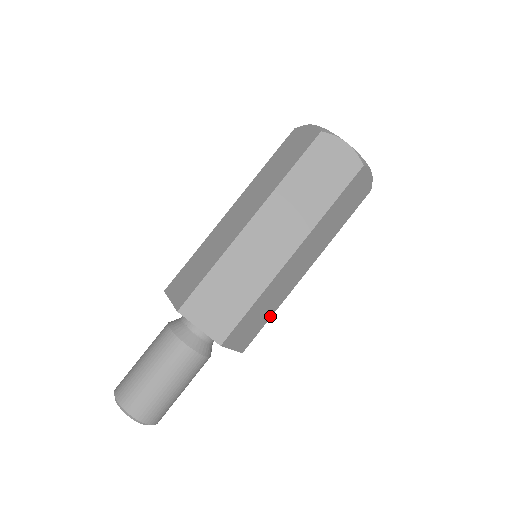
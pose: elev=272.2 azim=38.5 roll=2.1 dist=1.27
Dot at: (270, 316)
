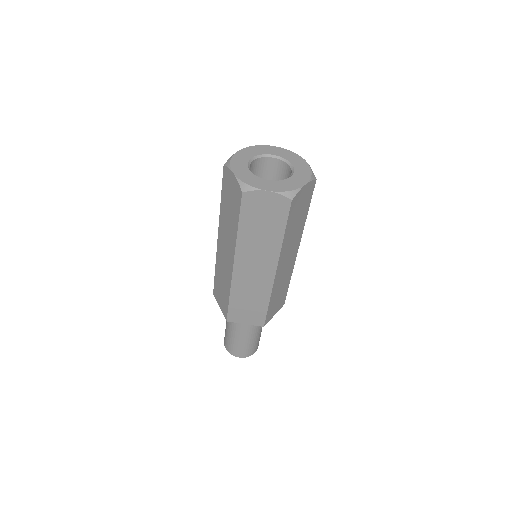
Dot at: (289, 283)
